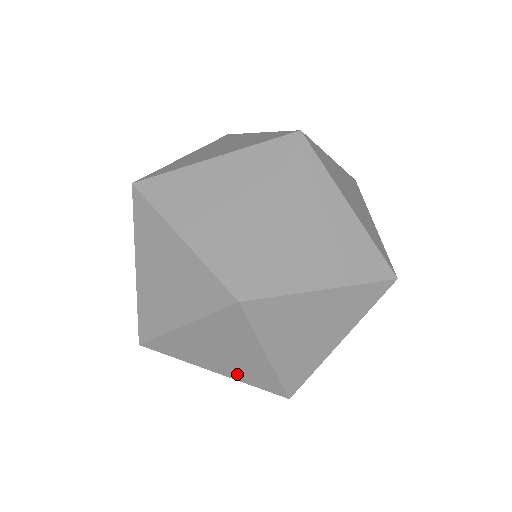
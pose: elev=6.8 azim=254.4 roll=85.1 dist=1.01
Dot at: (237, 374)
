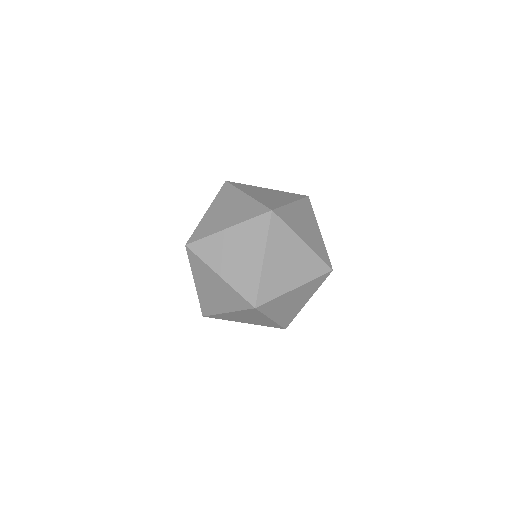
Dot at: (257, 323)
